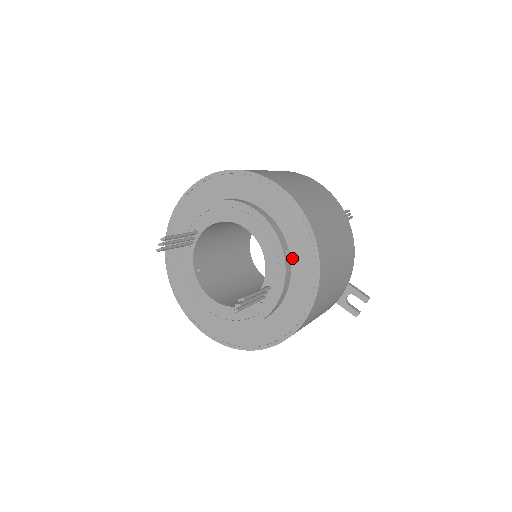
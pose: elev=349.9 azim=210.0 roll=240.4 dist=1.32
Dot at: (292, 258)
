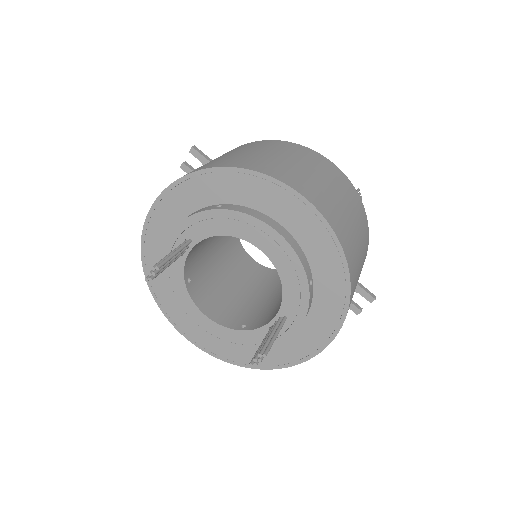
Dot at: (315, 287)
